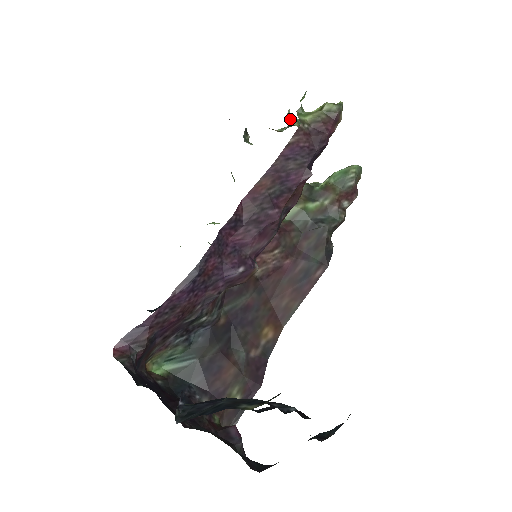
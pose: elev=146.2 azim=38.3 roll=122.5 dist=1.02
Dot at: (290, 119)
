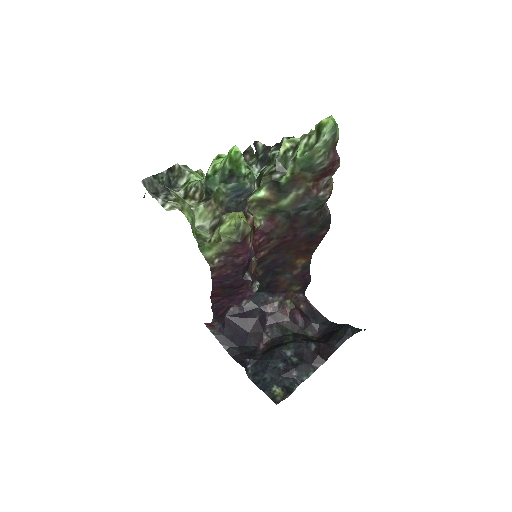
Dot at: (199, 220)
